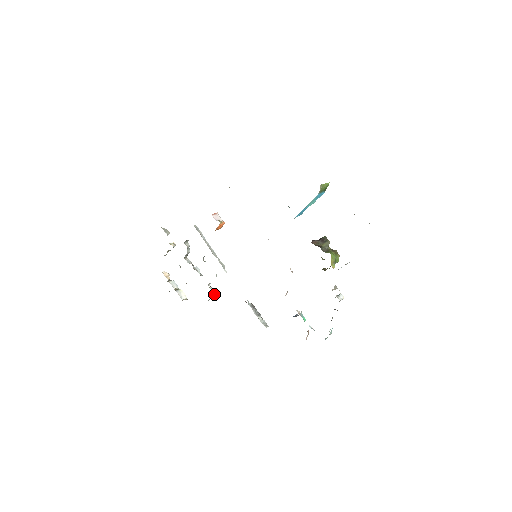
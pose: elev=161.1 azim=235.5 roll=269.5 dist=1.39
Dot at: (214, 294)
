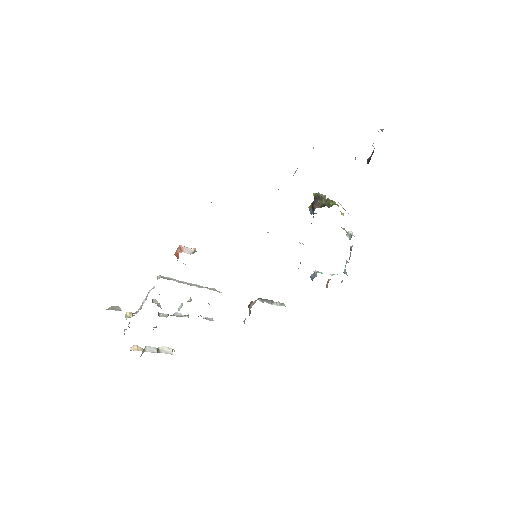
Dot at: occluded
